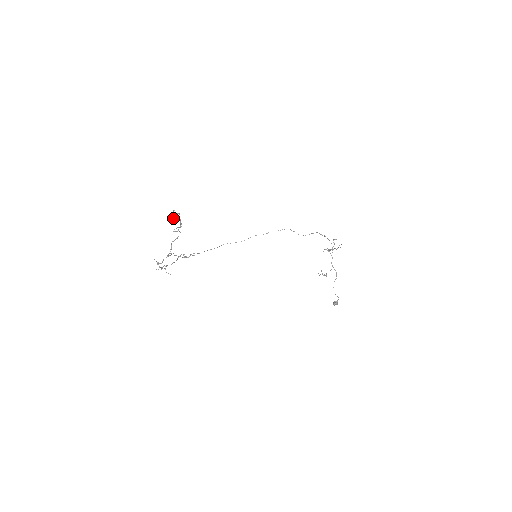
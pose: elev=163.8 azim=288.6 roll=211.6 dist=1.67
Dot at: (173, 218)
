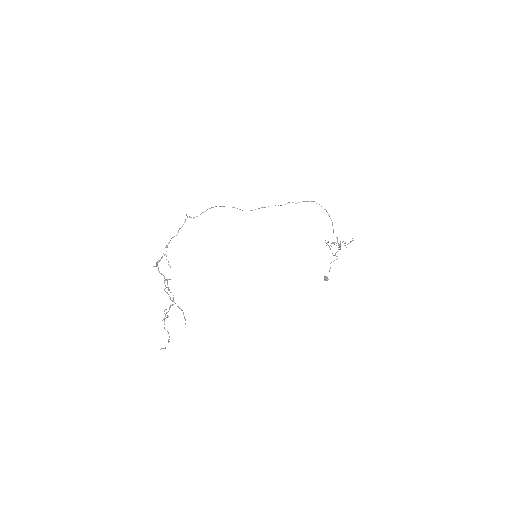
Dot at: occluded
